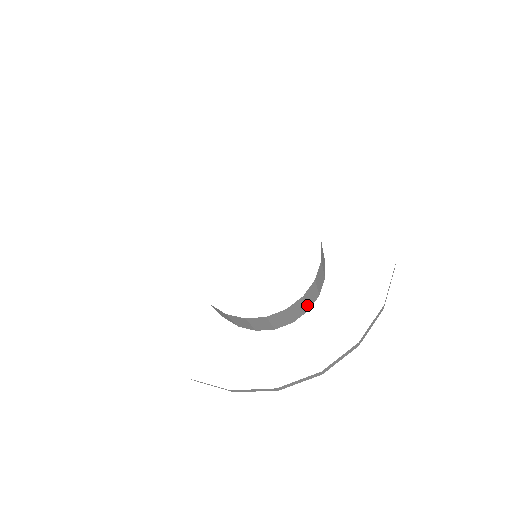
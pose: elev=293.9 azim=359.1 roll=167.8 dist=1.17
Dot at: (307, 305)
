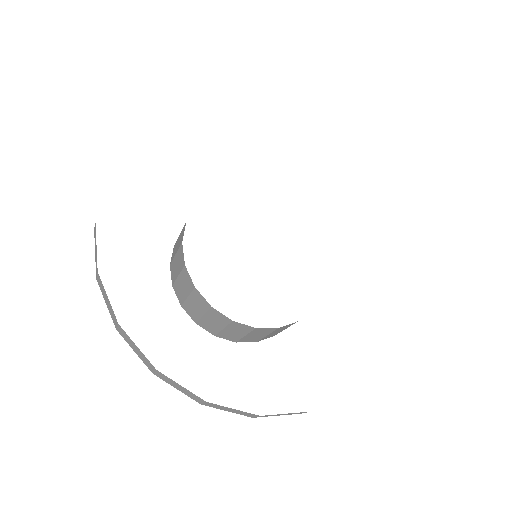
Dot at: occluded
